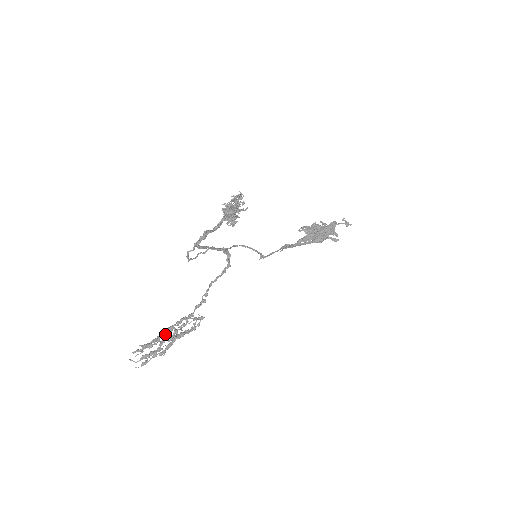
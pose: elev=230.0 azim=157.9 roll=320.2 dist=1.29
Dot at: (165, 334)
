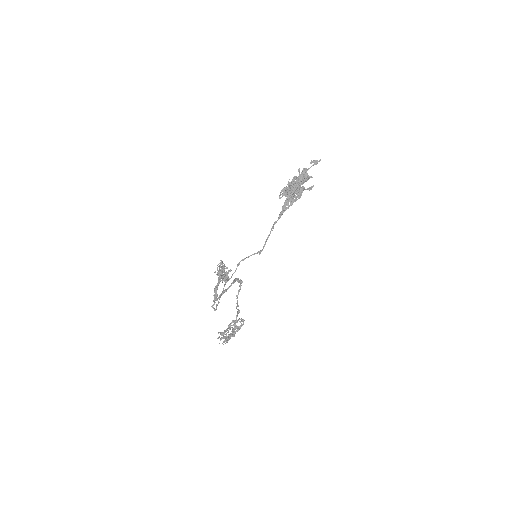
Dot at: (228, 332)
